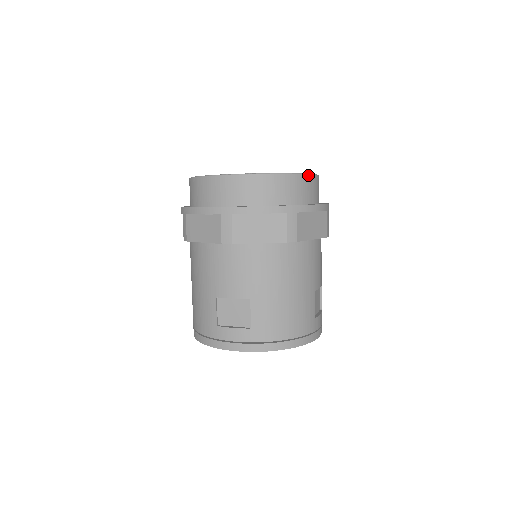
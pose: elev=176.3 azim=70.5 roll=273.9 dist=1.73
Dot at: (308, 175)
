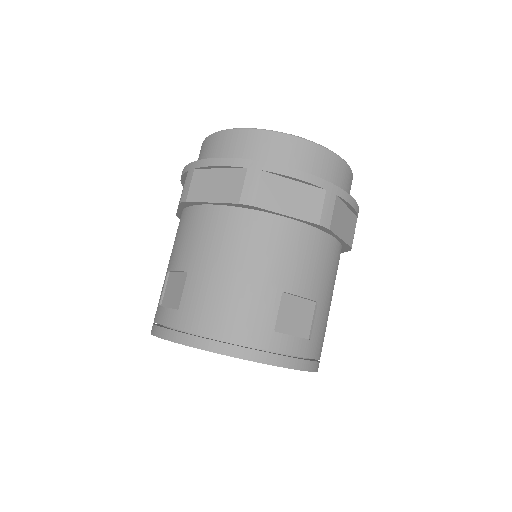
Dot at: (304, 140)
